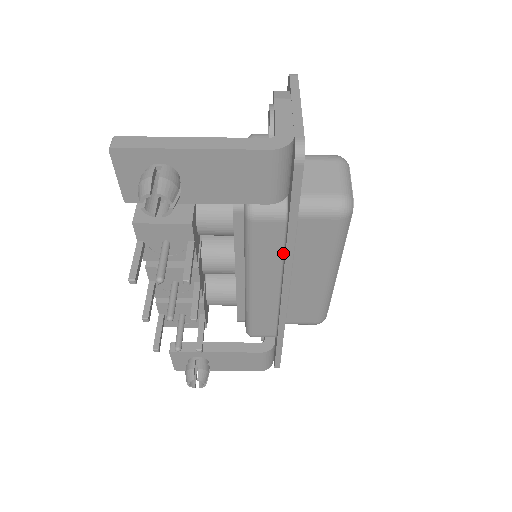
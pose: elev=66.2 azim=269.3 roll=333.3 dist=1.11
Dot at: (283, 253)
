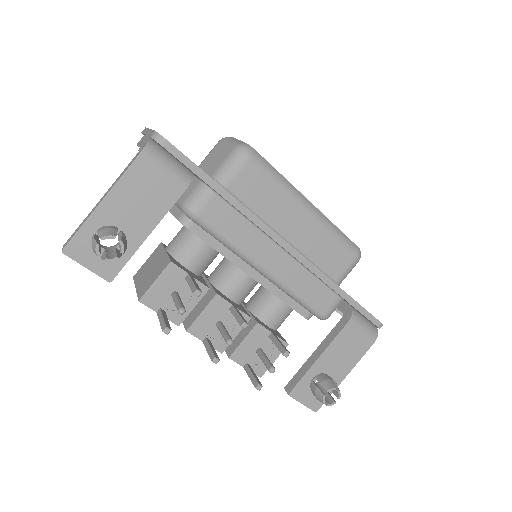
Dot at: (246, 219)
